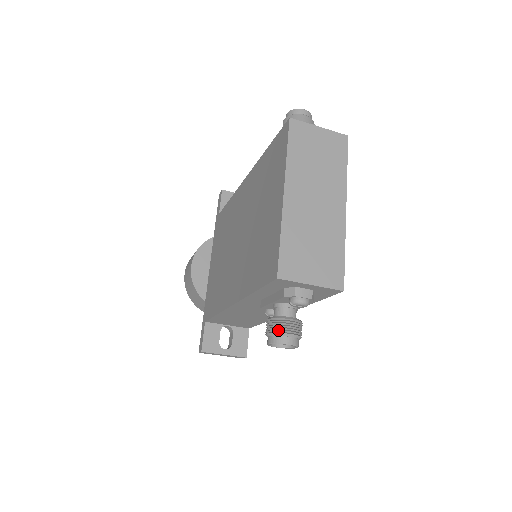
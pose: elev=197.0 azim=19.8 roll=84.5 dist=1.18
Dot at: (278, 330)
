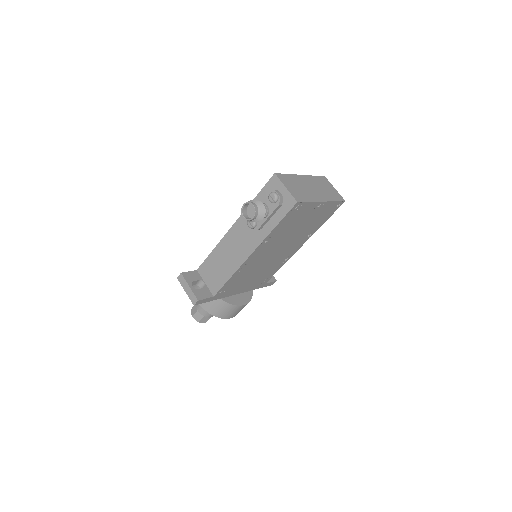
Dot at: (254, 200)
